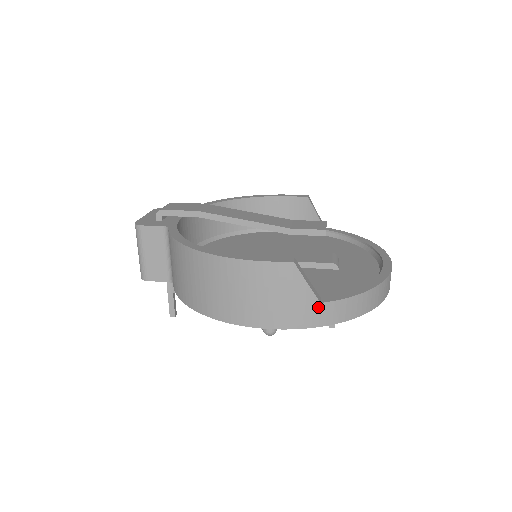
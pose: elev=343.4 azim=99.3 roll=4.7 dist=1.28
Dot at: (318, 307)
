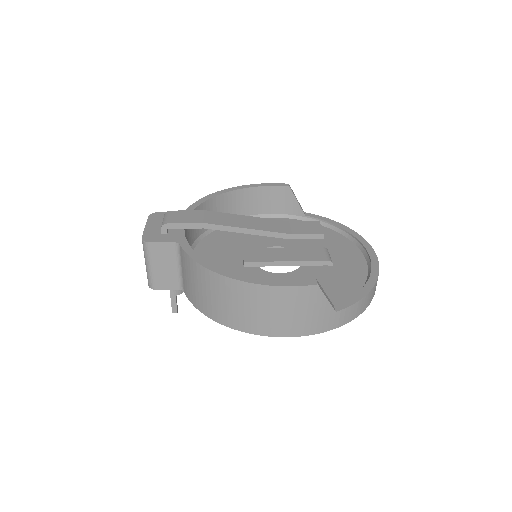
Dot at: (334, 315)
